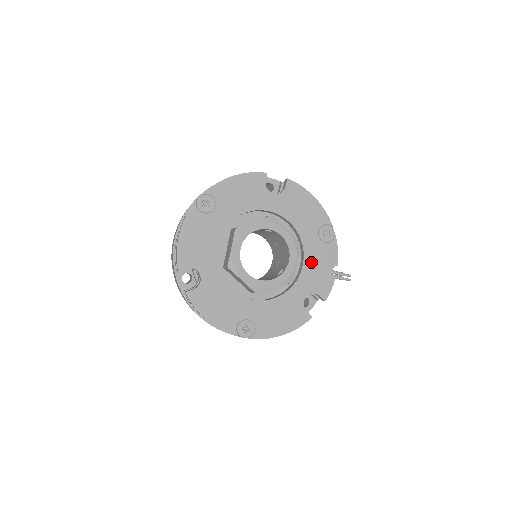
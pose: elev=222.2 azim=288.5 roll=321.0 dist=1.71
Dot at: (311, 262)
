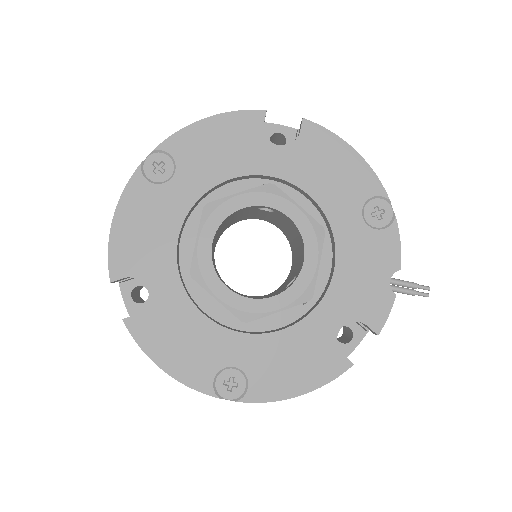
Dot at: (349, 264)
